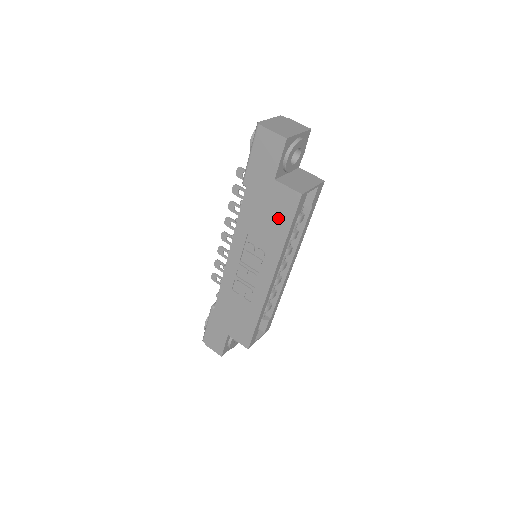
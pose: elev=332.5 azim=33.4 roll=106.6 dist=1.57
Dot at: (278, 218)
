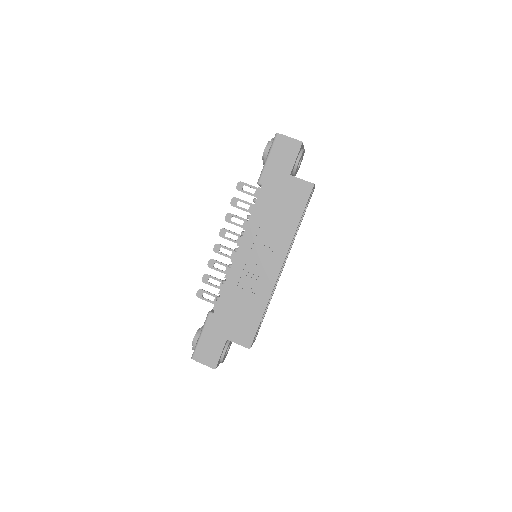
Dot at: (292, 207)
